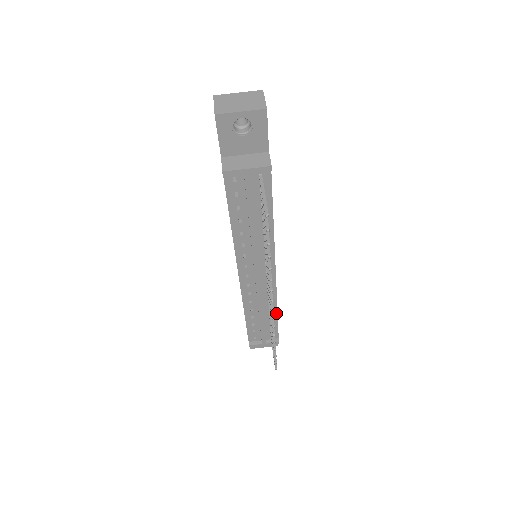
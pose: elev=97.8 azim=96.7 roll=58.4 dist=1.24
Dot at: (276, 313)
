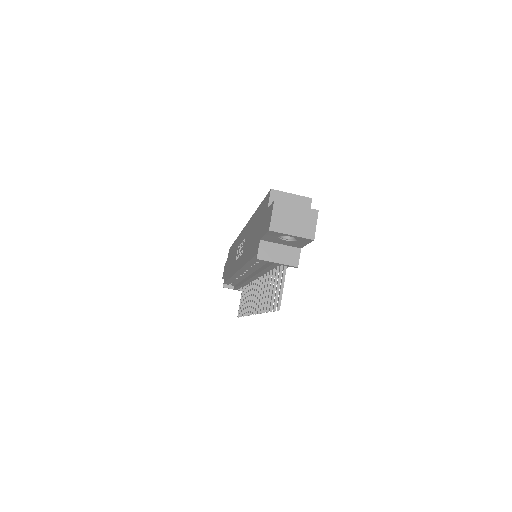
Dot at: occluded
